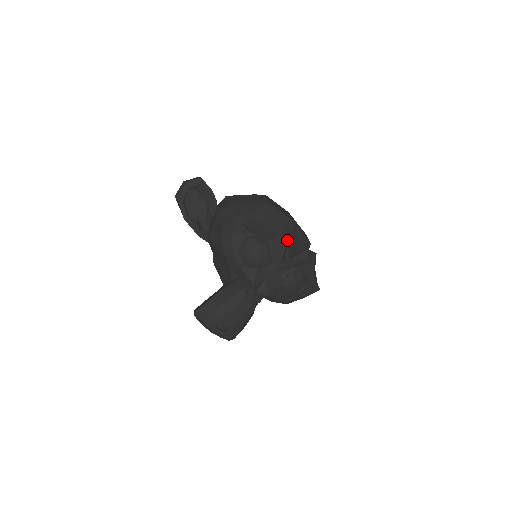
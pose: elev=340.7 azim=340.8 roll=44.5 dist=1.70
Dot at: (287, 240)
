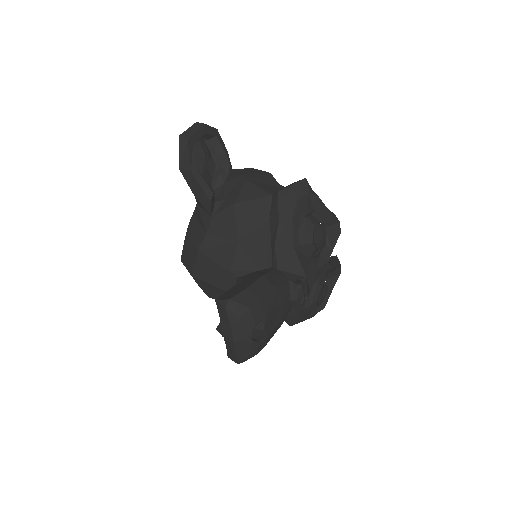
Dot at: (340, 232)
